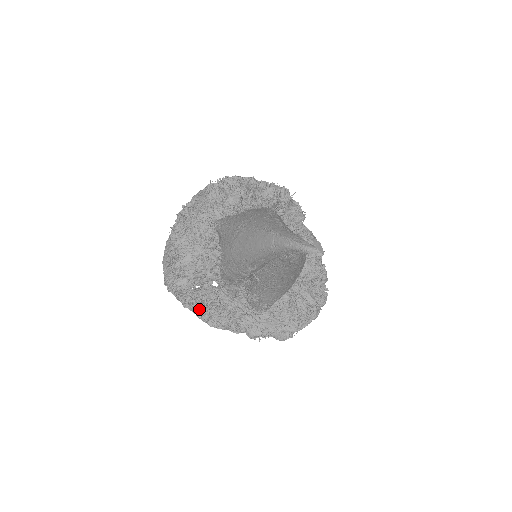
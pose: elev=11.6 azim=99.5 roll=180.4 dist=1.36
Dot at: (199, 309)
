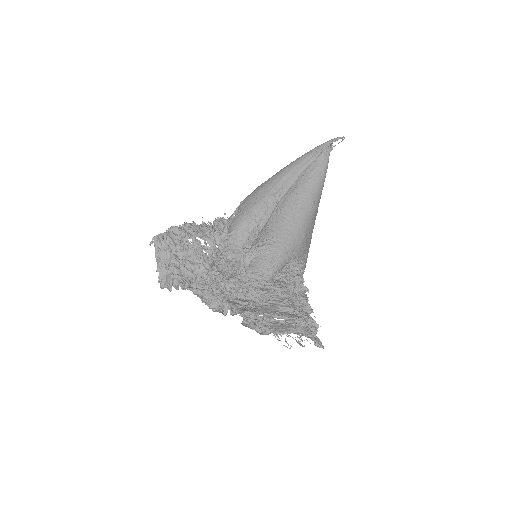
Dot at: (182, 270)
